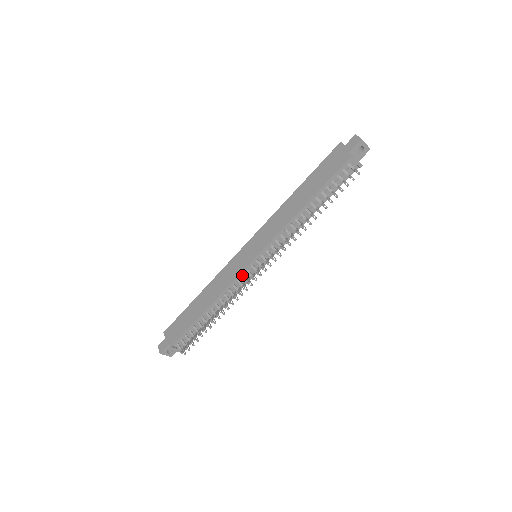
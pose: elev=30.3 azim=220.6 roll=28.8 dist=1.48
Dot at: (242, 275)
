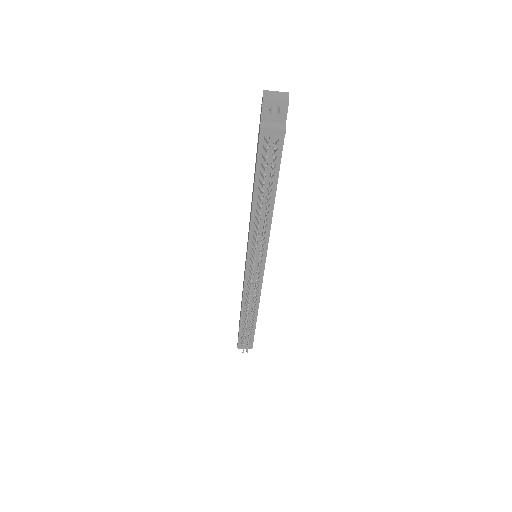
Dot at: (248, 280)
